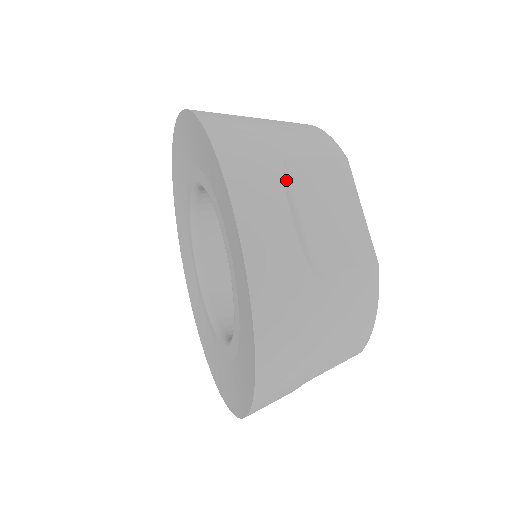
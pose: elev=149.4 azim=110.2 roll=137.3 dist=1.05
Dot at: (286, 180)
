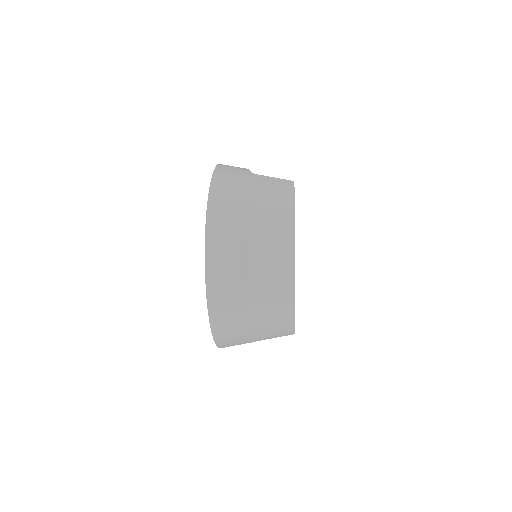
Dot at: (244, 245)
